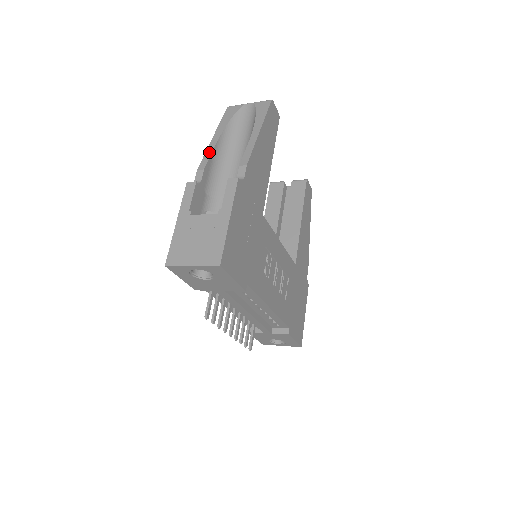
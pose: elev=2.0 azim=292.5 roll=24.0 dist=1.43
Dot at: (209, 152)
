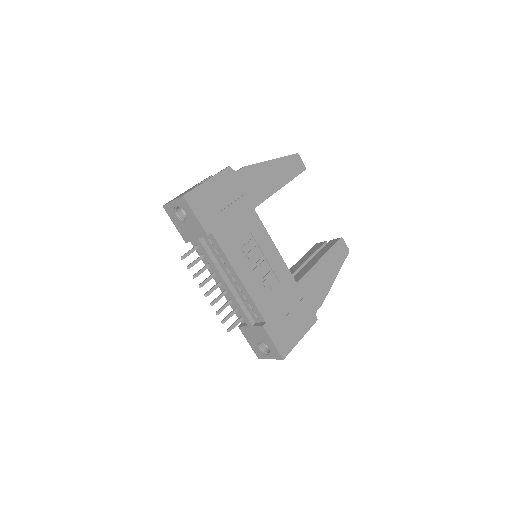
Dot at: occluded
